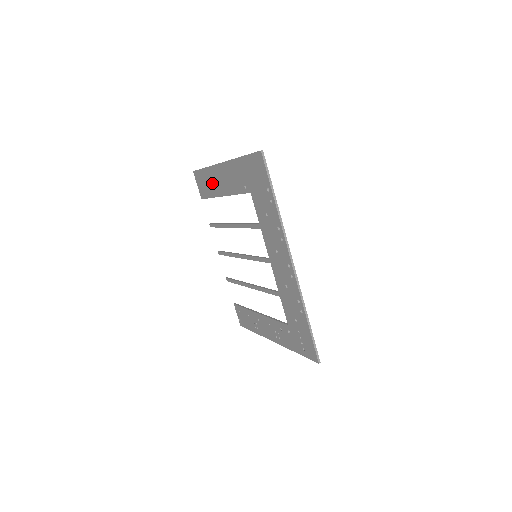
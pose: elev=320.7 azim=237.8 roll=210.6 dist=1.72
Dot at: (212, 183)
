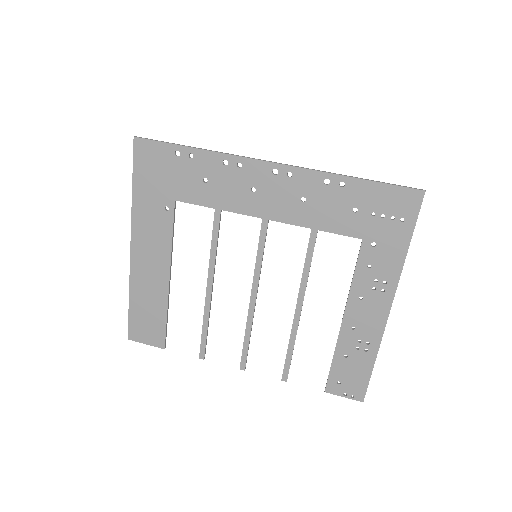
Dot at: (149, 296)
